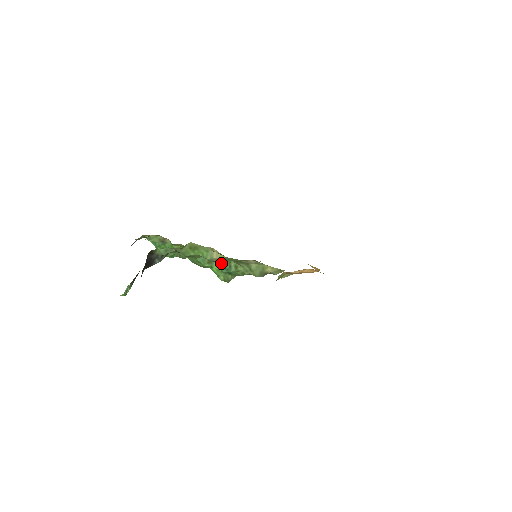
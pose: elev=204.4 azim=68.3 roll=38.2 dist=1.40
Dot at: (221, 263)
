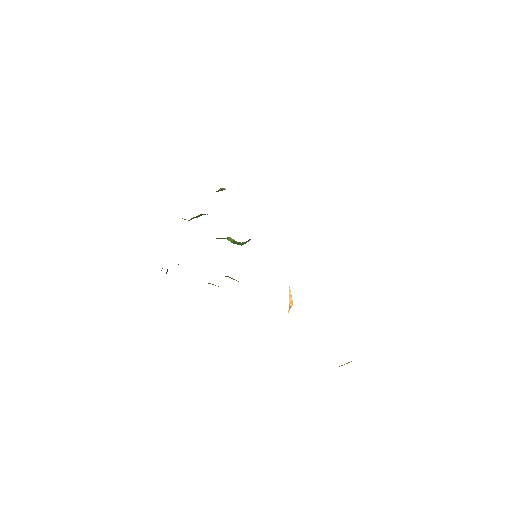
Dot at: occluded
